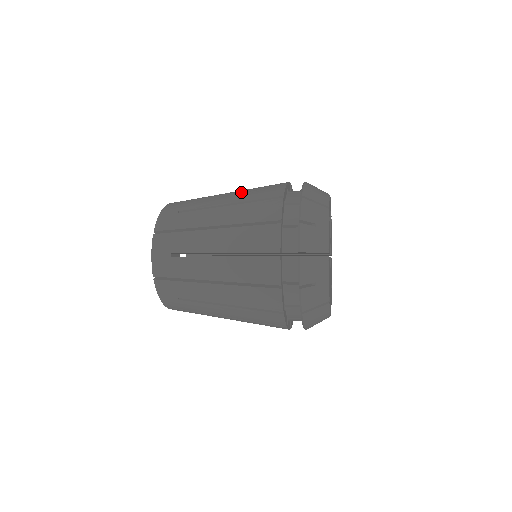
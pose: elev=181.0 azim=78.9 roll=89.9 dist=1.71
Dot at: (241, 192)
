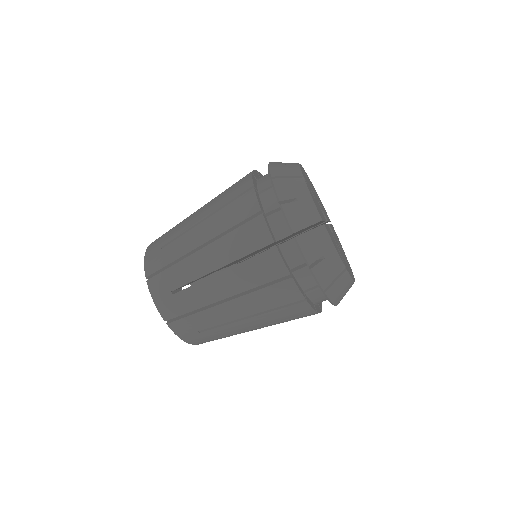
Dot at: occluded
